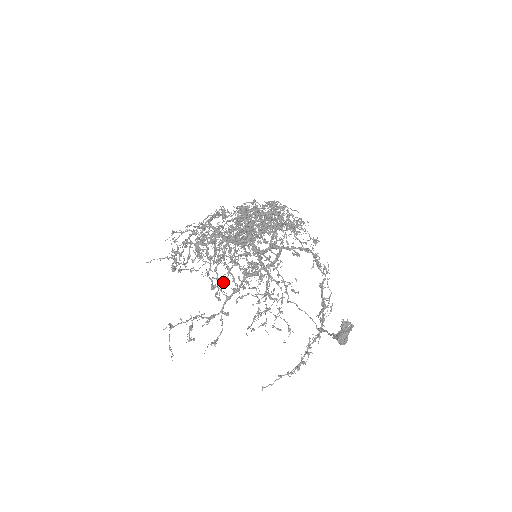
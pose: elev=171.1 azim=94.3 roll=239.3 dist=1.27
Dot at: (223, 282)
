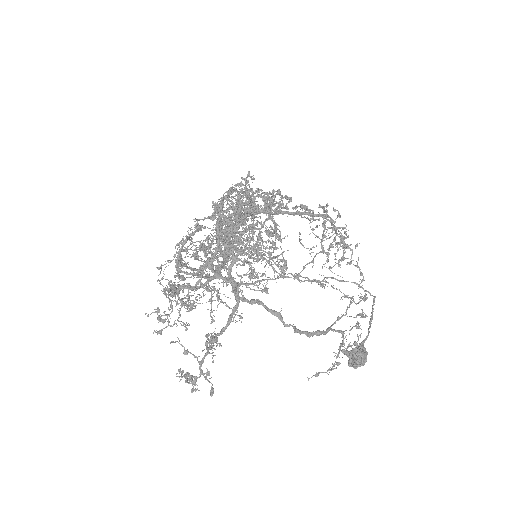
Dot at: (249, 270)
